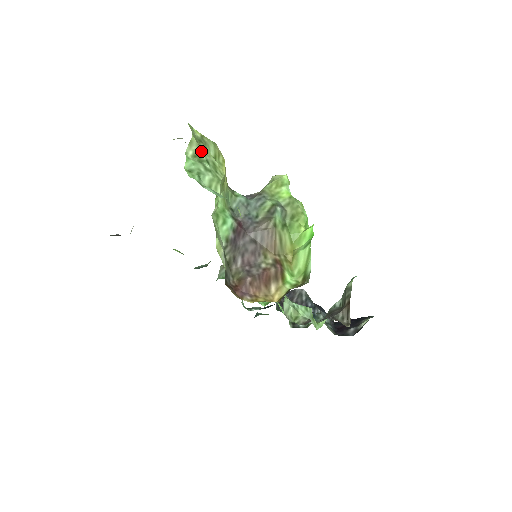
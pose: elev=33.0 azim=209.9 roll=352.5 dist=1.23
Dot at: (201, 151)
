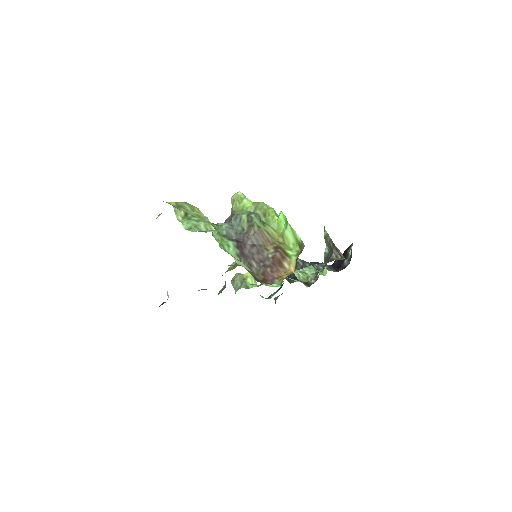
Dot at: (184, 212)
